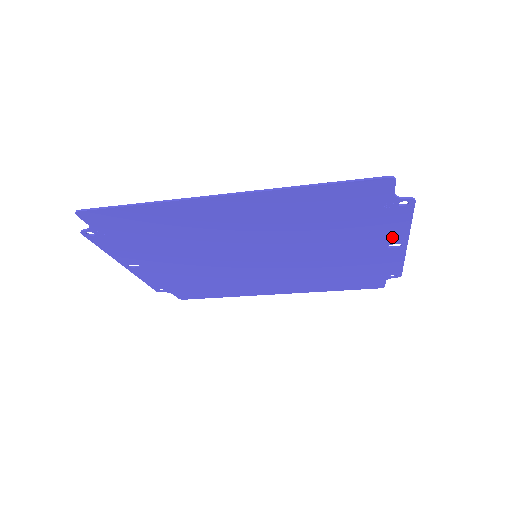
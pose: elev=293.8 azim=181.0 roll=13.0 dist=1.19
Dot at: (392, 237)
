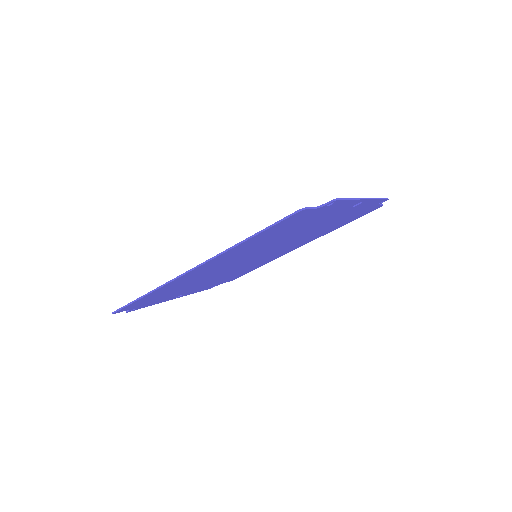
Dot at: (348, 206)
